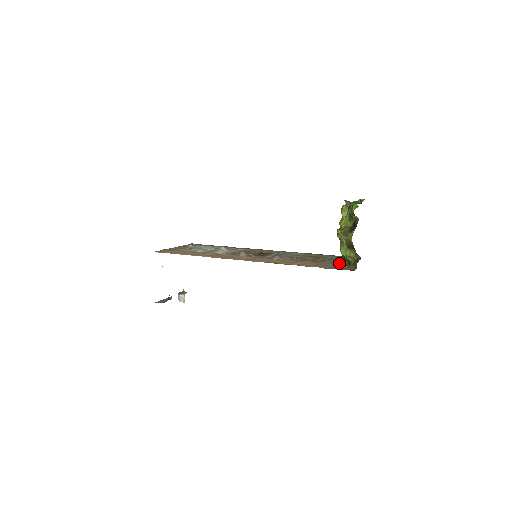
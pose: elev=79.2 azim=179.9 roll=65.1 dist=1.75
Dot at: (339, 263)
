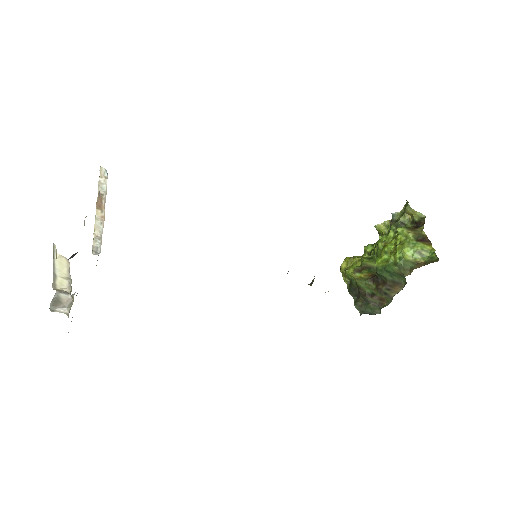
Dot at: occluded
